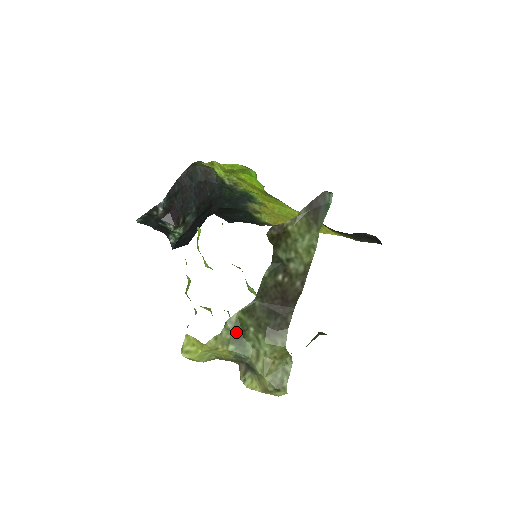
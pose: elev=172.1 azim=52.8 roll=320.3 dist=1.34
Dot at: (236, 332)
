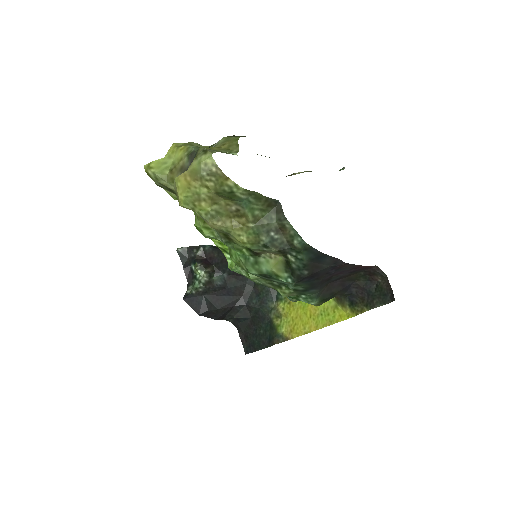
Dot at: occluded
